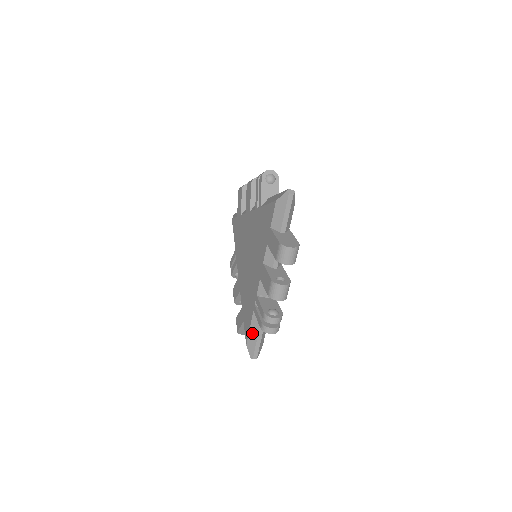
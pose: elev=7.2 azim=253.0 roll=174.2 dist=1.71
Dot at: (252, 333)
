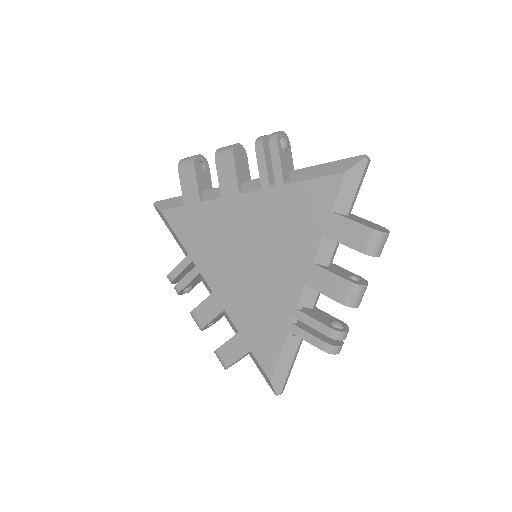
Dot at: (283, 362)
